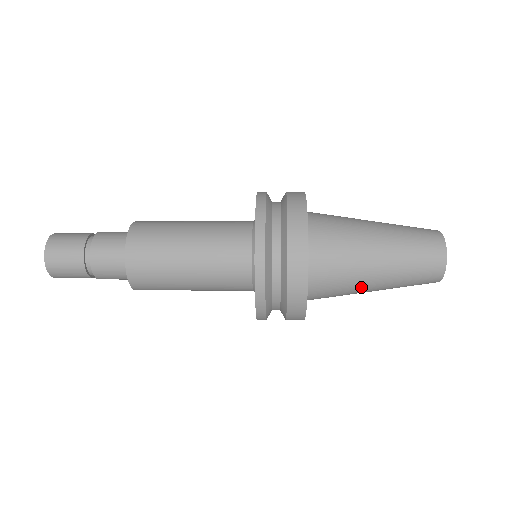
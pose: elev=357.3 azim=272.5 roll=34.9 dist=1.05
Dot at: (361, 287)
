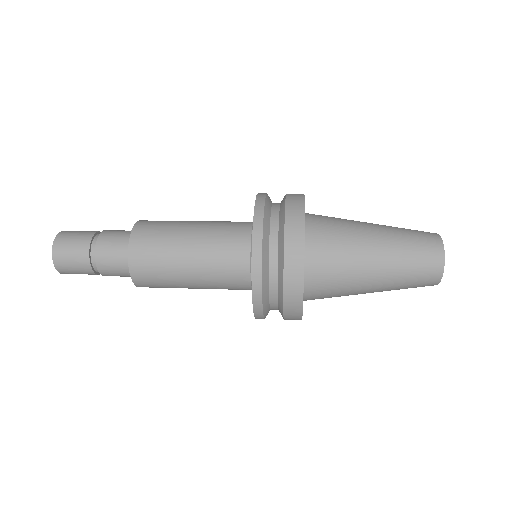
Dot at: (361, 268)
